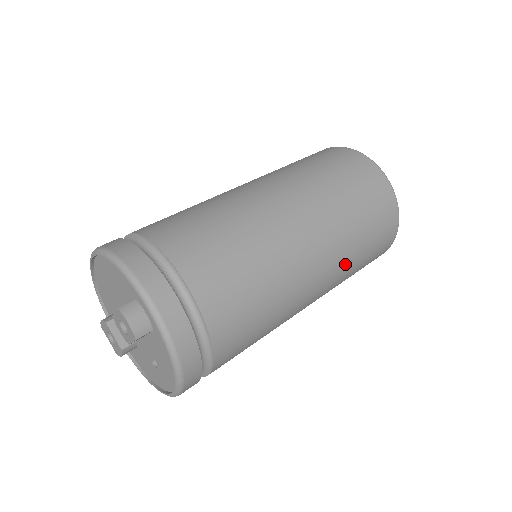
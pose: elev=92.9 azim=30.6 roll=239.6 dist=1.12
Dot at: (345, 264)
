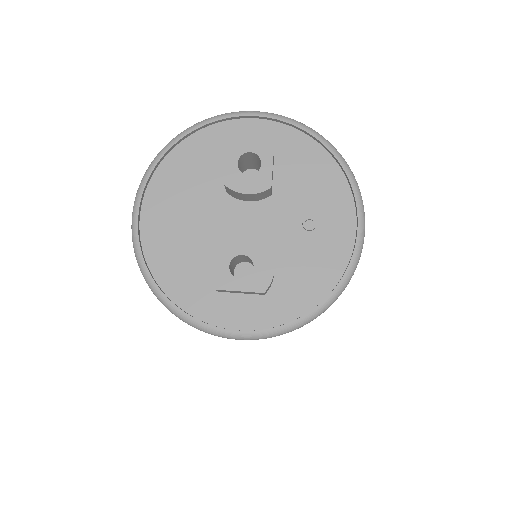
Dot at: occluded
